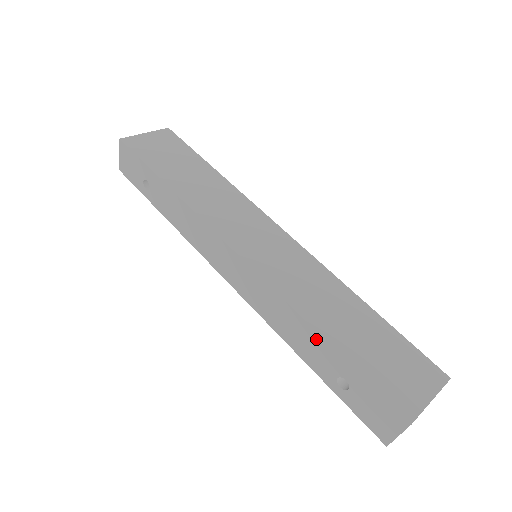
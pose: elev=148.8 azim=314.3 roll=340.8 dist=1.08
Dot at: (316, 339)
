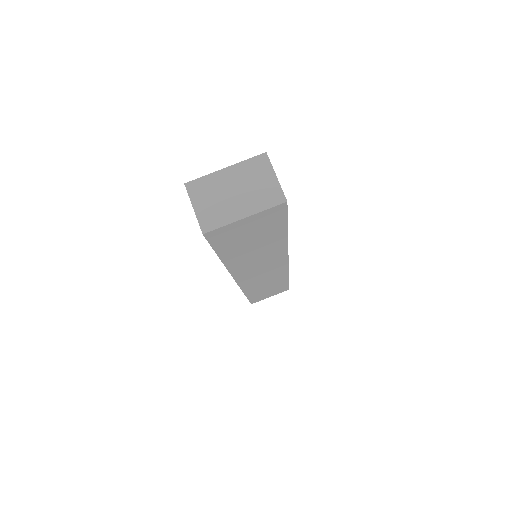
Dot at: occluded
